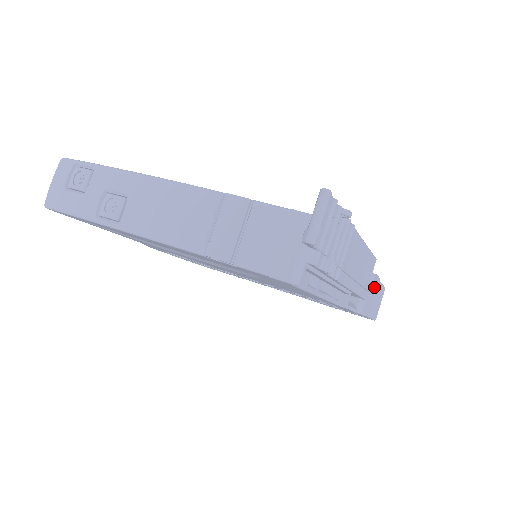
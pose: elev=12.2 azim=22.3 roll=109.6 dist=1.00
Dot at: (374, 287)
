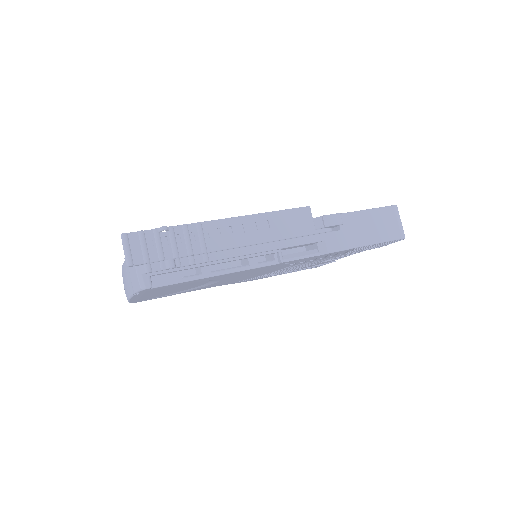
Dot at: (327, 226)
